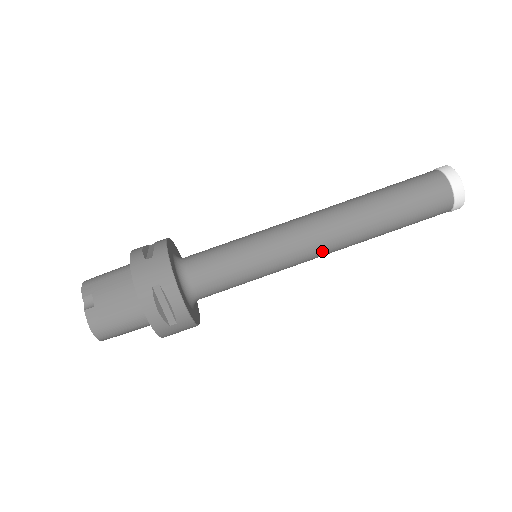
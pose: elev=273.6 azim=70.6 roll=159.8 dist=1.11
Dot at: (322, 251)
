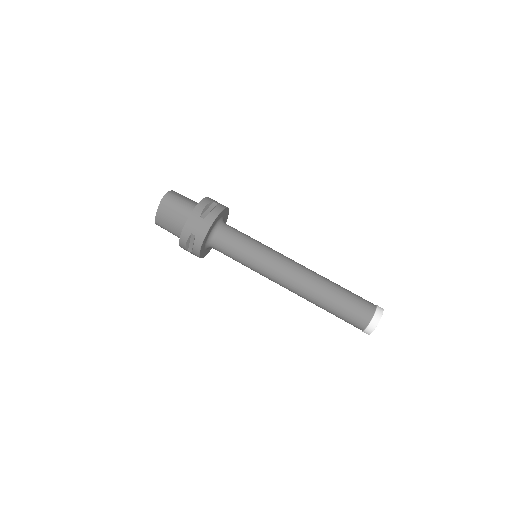
Dot at: (292, 272)
